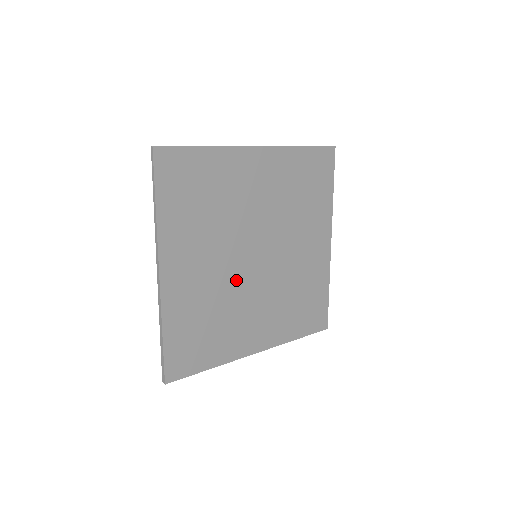
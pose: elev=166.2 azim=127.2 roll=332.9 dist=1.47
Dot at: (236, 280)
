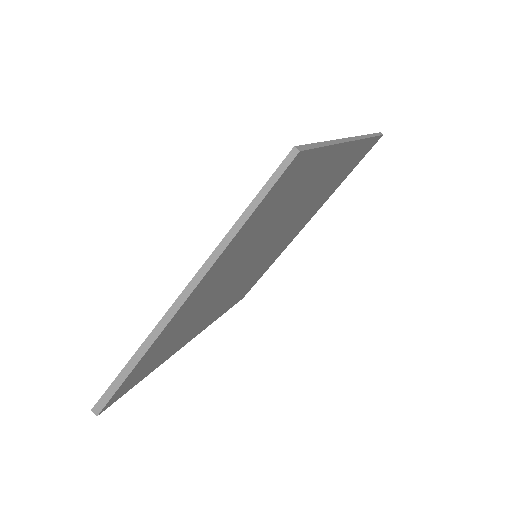
Dot at: (227, 287)
